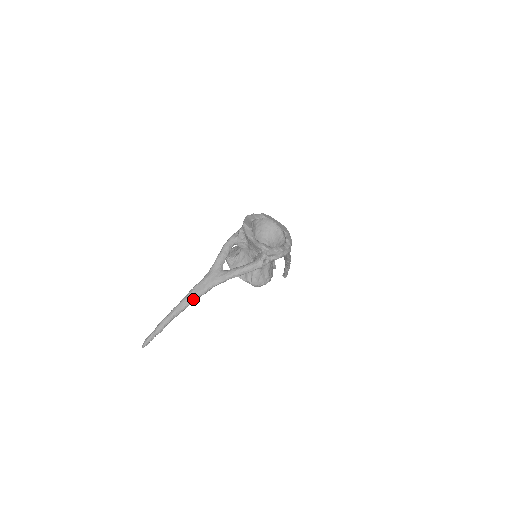
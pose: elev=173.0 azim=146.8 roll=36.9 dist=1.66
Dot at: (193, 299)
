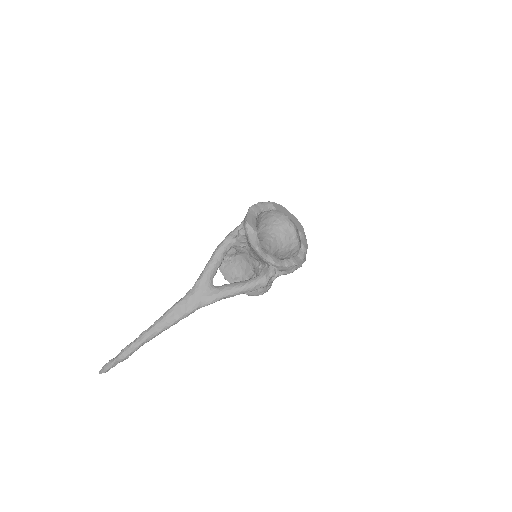
Dot at: (170, 324)
